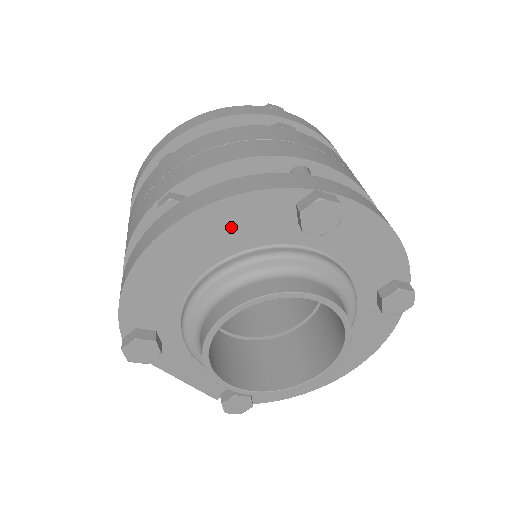
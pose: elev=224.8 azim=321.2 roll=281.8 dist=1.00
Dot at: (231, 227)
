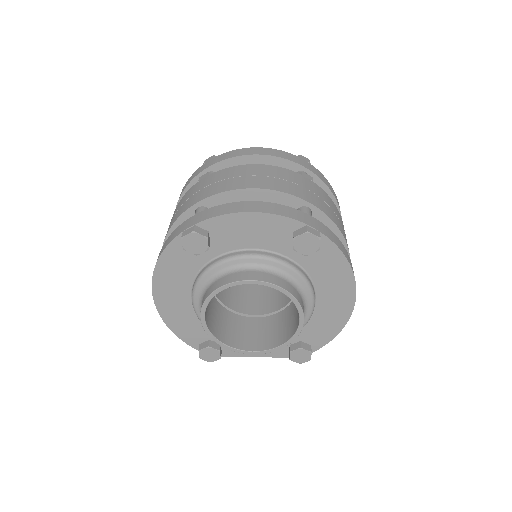
Dot at: (174, 275)
